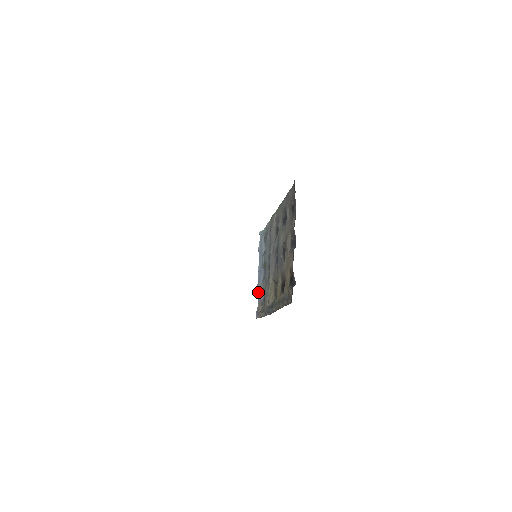
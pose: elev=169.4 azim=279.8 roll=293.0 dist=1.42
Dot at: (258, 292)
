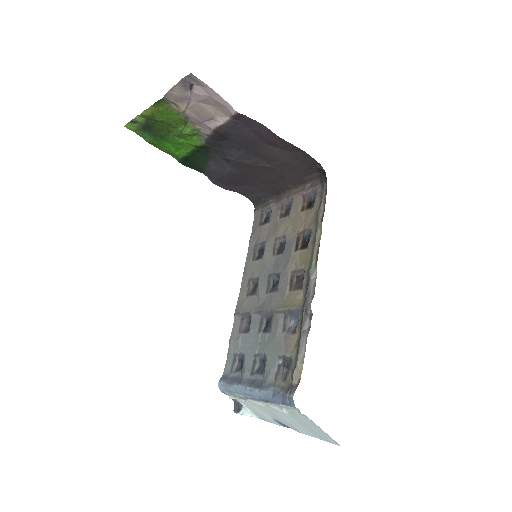
Dot at: (268, 389)
